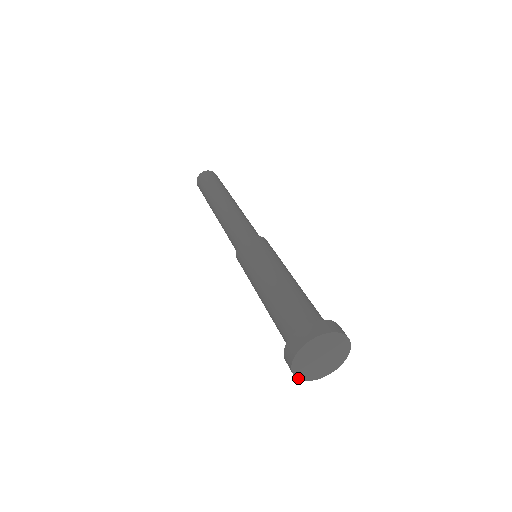
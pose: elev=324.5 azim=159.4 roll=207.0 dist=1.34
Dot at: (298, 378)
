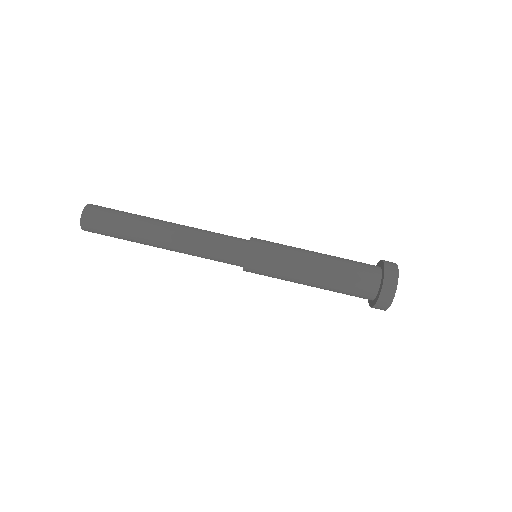
Dot at: occluded
